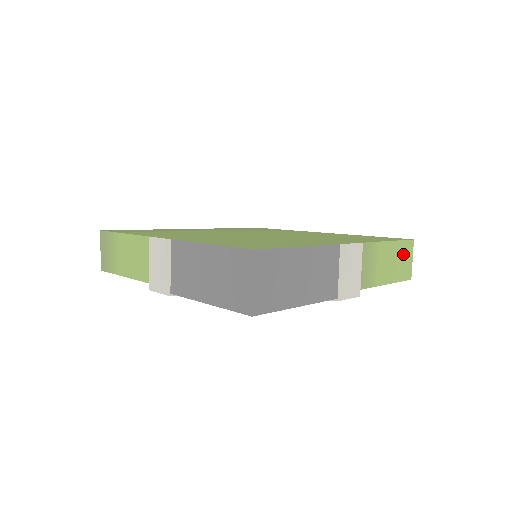
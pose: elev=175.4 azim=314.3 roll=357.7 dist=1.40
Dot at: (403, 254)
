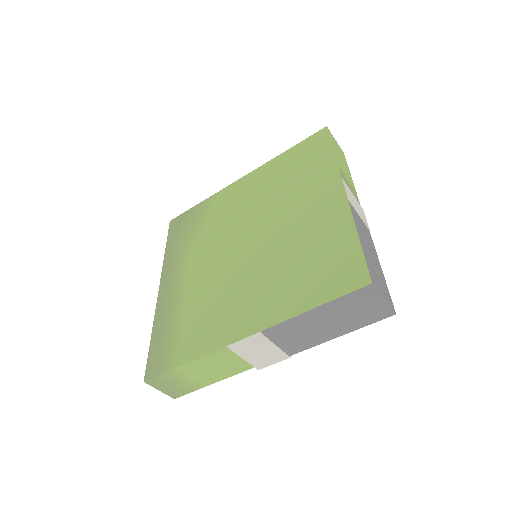
Dot at: (335, 146)
